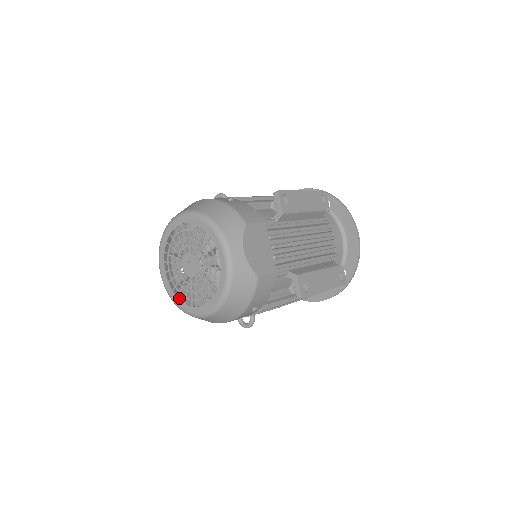
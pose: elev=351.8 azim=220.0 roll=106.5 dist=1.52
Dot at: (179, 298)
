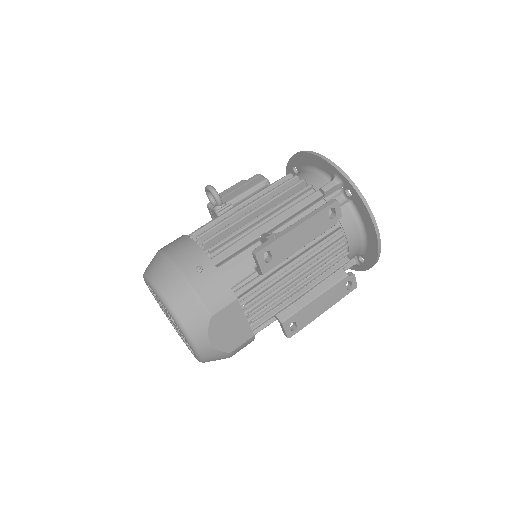
Dot at: occluded
